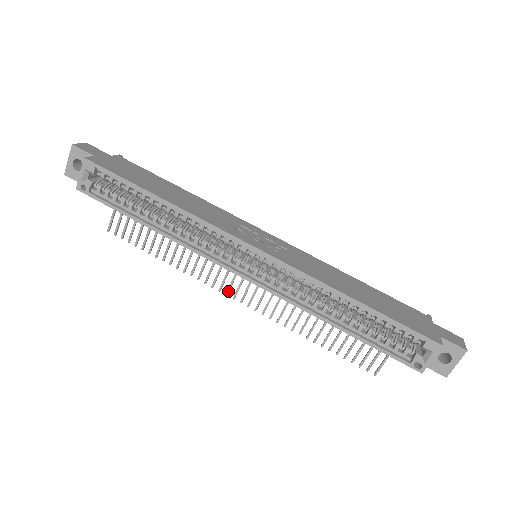
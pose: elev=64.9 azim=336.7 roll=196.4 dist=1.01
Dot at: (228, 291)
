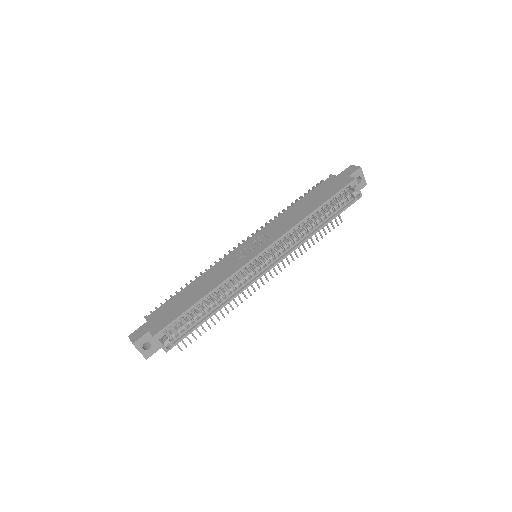
Dot at: (259, 286)
